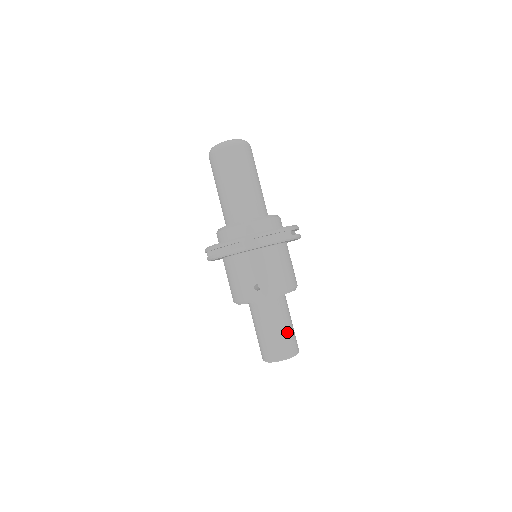
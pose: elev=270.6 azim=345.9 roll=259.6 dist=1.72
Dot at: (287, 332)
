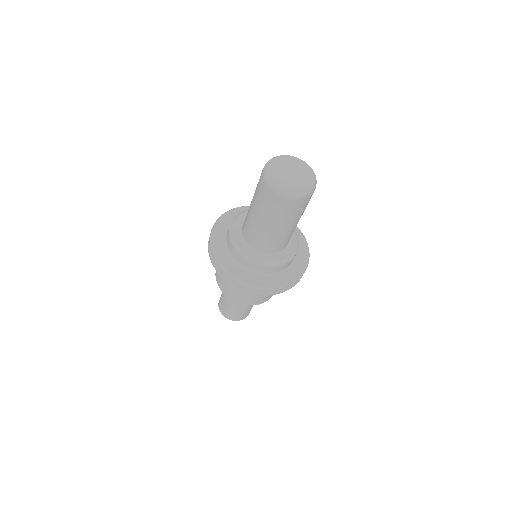
Dot at: (239, 311)
